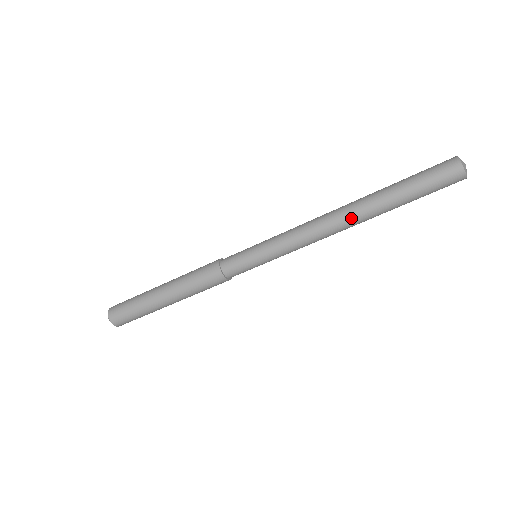
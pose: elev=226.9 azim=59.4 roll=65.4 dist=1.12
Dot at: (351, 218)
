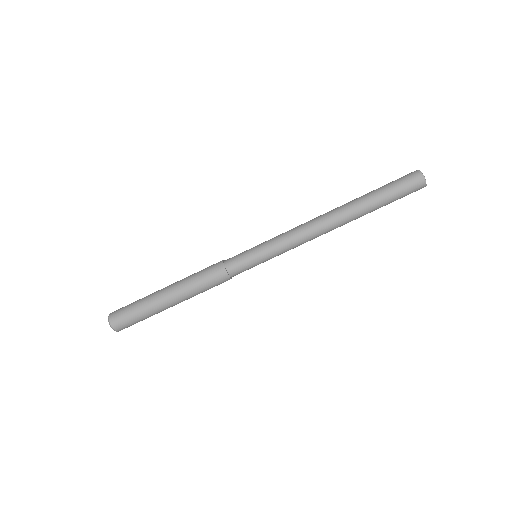
Dot at: (335, 211)
